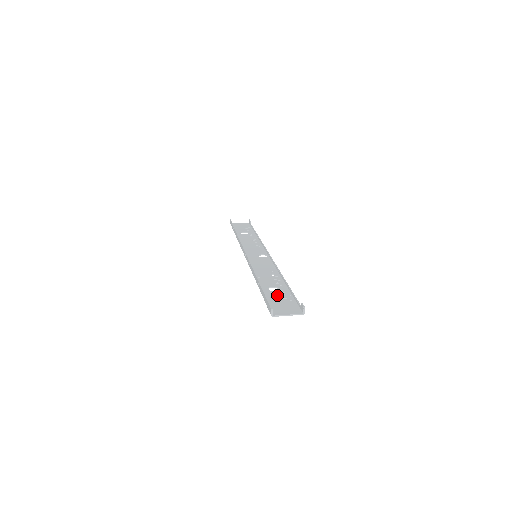
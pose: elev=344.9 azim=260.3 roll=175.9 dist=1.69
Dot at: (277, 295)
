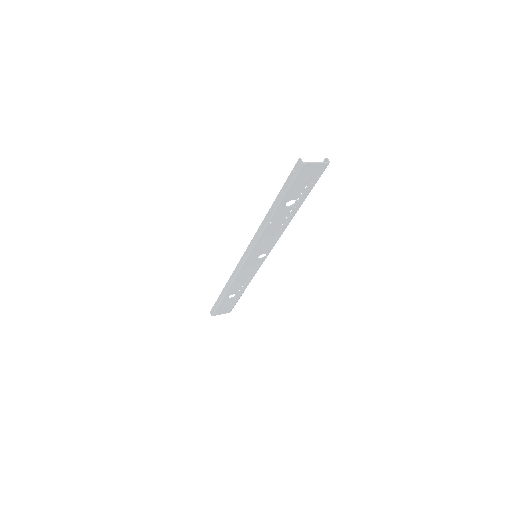
Dot at: (297, 192)
